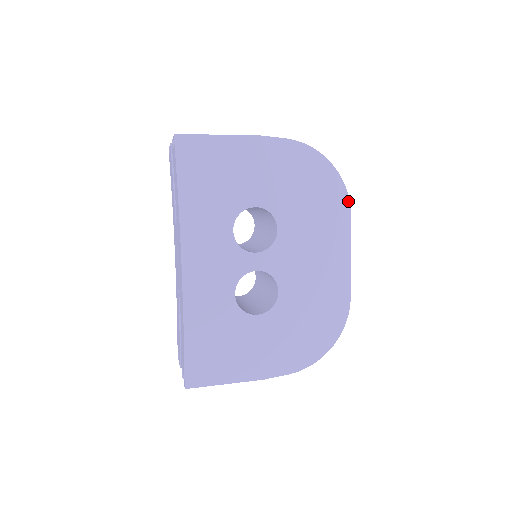
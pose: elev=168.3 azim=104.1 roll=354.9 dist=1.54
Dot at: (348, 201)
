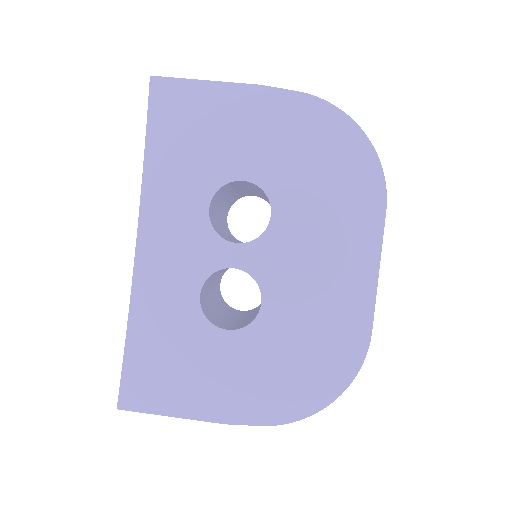
Dot at: (384, 189)
